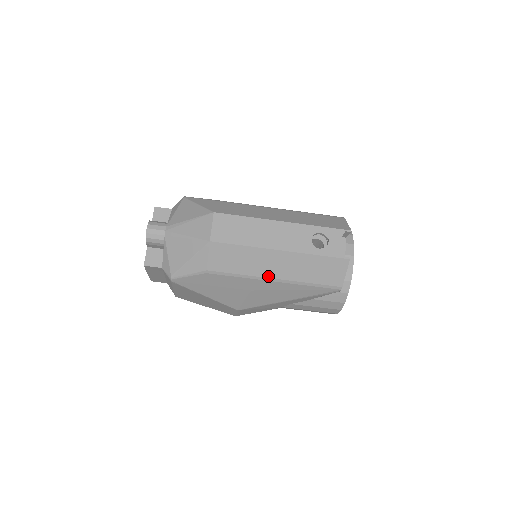
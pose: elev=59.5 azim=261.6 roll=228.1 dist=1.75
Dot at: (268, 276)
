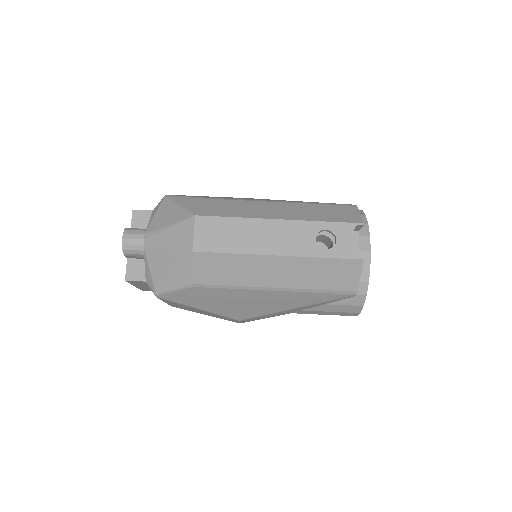
Dot at: (267, 285)
